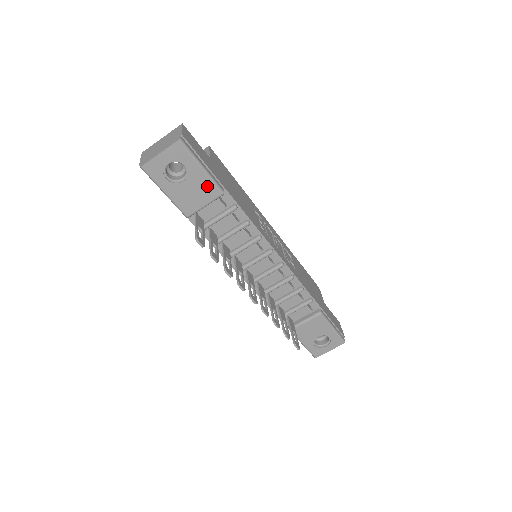
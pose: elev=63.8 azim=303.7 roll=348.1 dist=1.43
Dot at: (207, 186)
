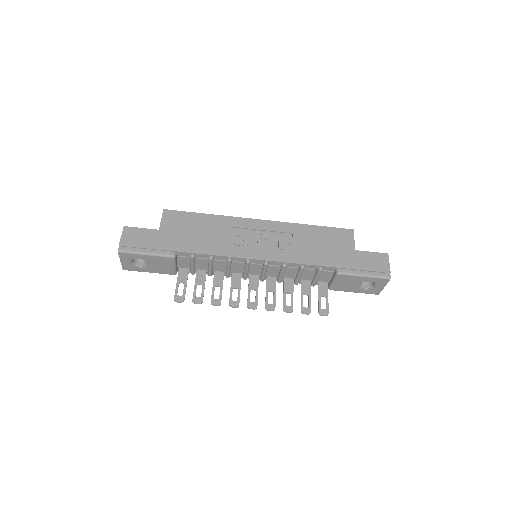
Dot at: (161, 259)
